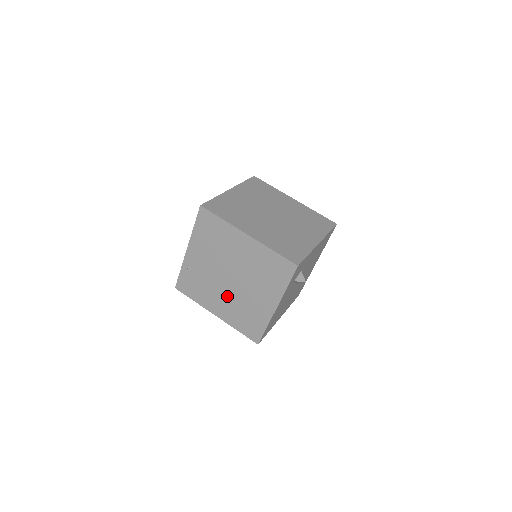
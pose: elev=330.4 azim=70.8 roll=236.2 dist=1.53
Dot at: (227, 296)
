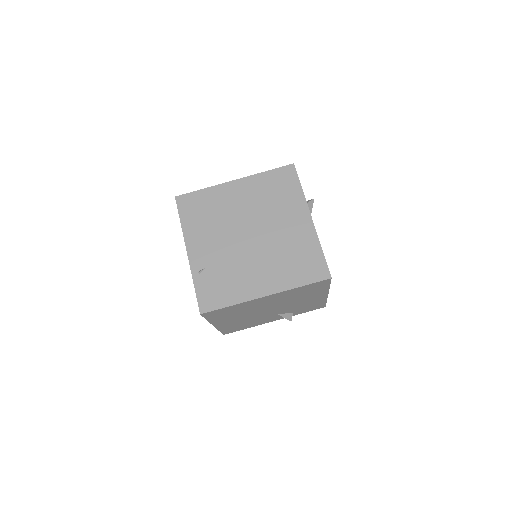
Dot at: (260, 258)
